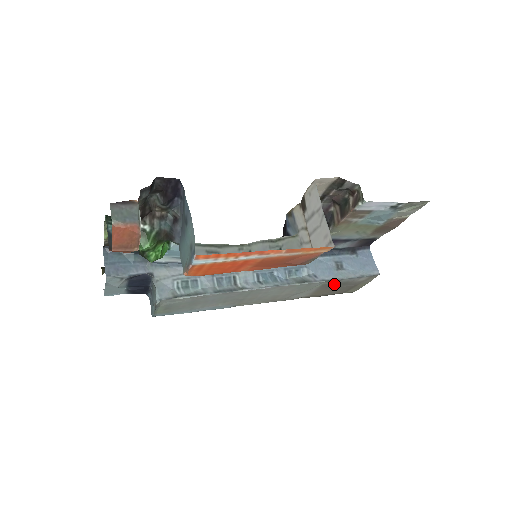
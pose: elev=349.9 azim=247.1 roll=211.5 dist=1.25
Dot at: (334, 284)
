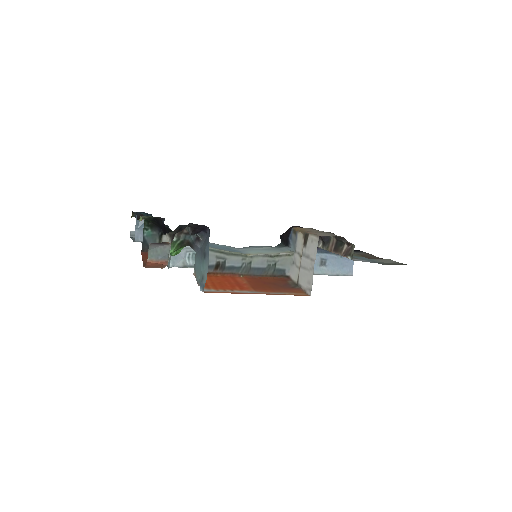
Dot at: occluded
